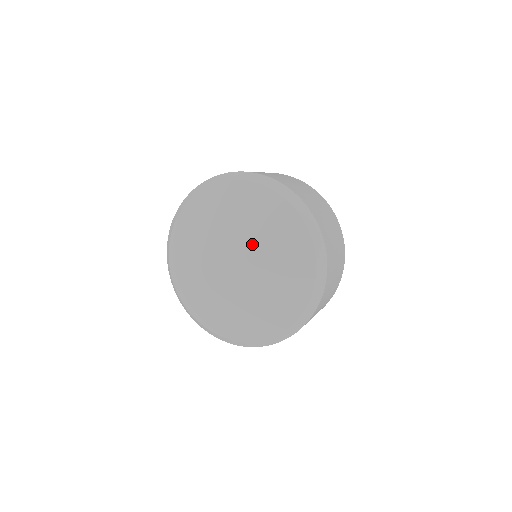
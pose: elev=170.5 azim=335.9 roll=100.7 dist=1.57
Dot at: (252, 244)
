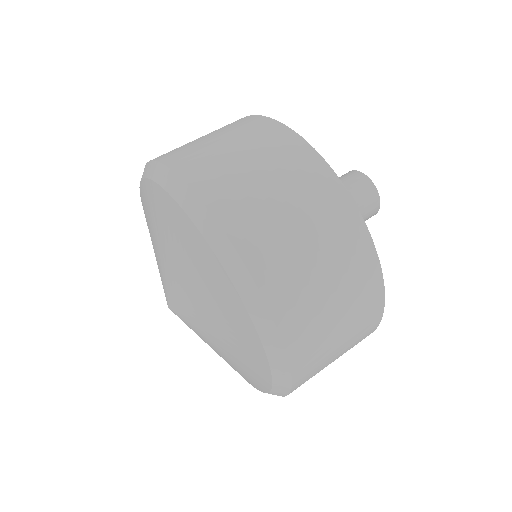
Dot at: (207, 341)
